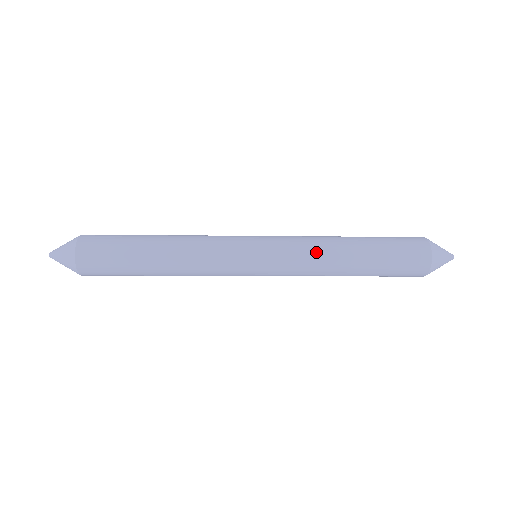
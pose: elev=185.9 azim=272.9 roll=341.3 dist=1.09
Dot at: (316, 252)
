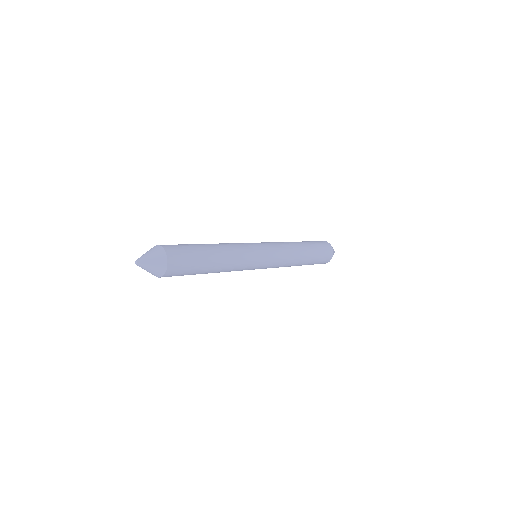
Dot at: (290, 249)
